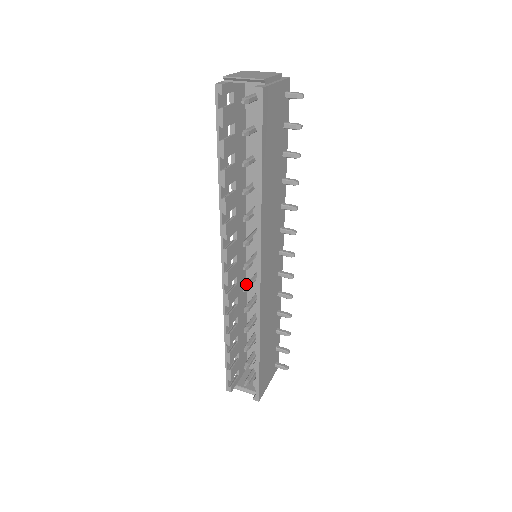
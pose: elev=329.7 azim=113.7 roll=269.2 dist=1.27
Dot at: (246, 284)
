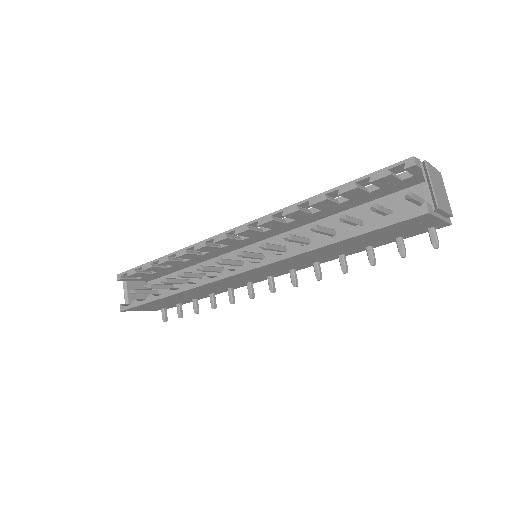
Dot at: (224, 259)
